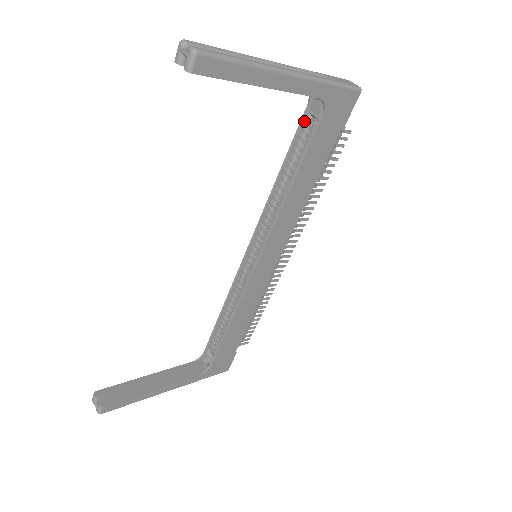
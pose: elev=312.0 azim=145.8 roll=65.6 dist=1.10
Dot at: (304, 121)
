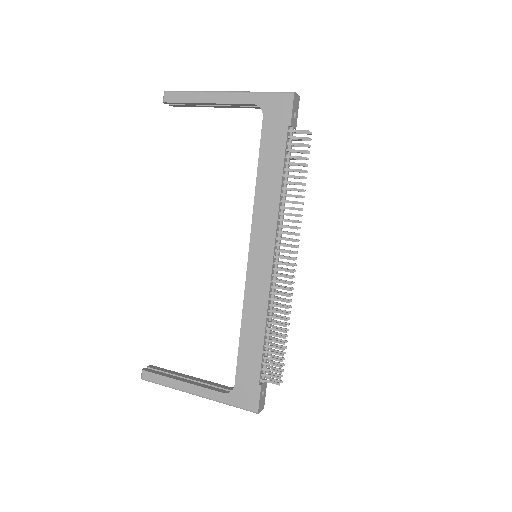
Dot at: occluded
